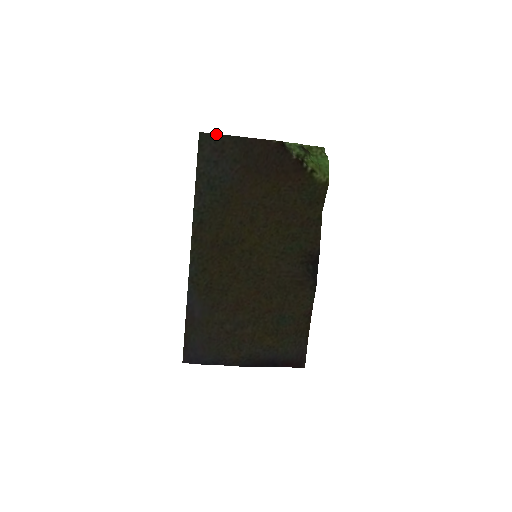
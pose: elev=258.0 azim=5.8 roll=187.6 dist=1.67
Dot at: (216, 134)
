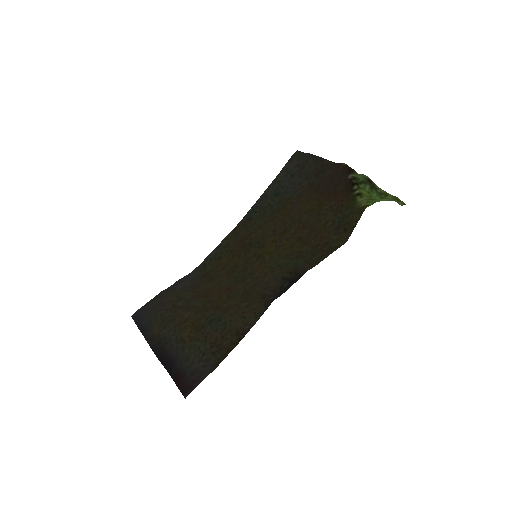
Dot at: (307, 153)
